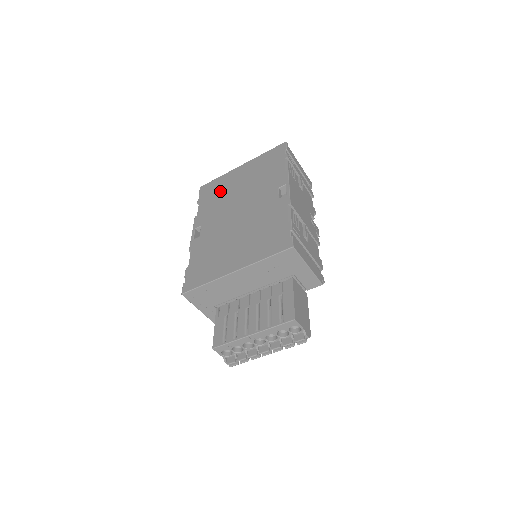
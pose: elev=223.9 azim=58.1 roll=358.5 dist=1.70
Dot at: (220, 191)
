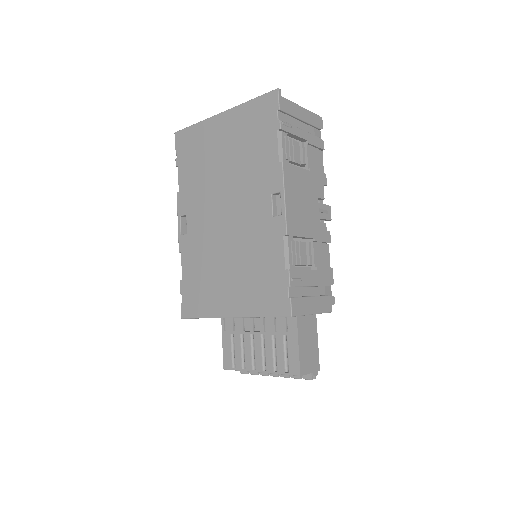
Dot at: (200, 158)
